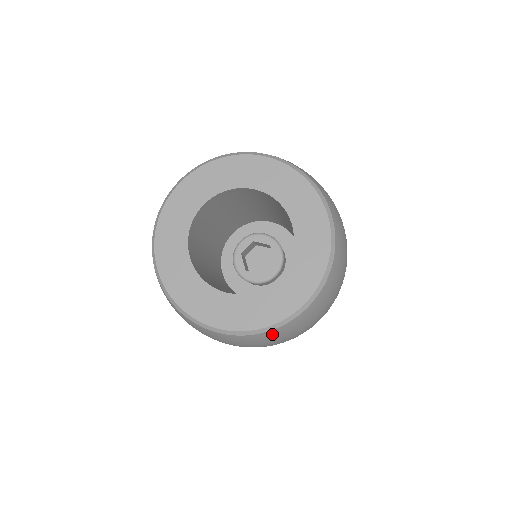
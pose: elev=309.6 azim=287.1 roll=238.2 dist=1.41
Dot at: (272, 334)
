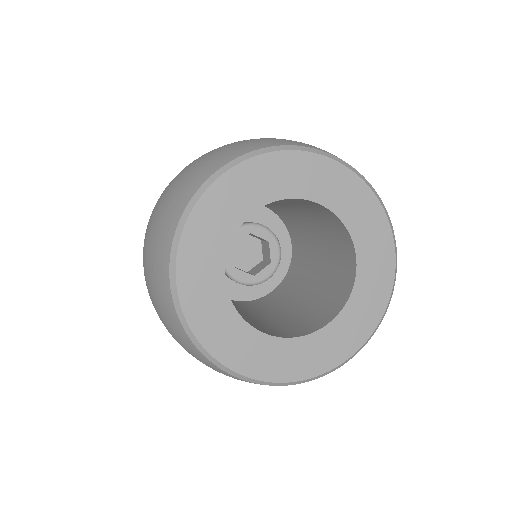
Dot at: occluded
